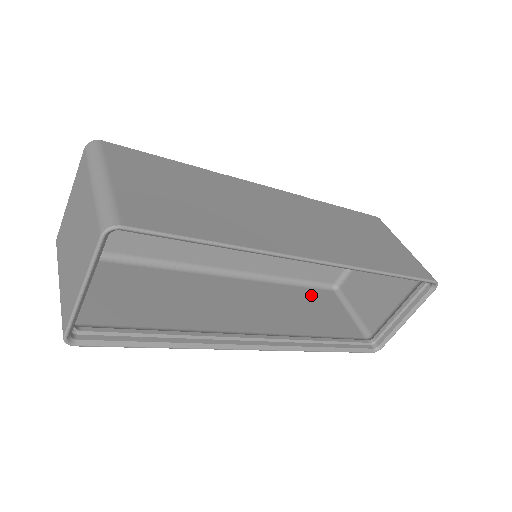
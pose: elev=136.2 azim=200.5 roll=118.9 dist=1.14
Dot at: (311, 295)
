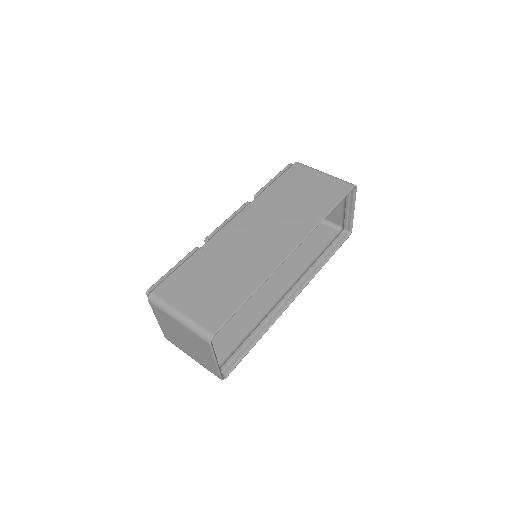
Dot at: occluded
